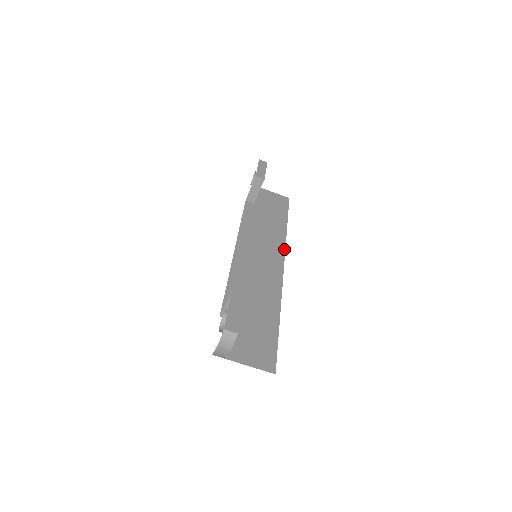
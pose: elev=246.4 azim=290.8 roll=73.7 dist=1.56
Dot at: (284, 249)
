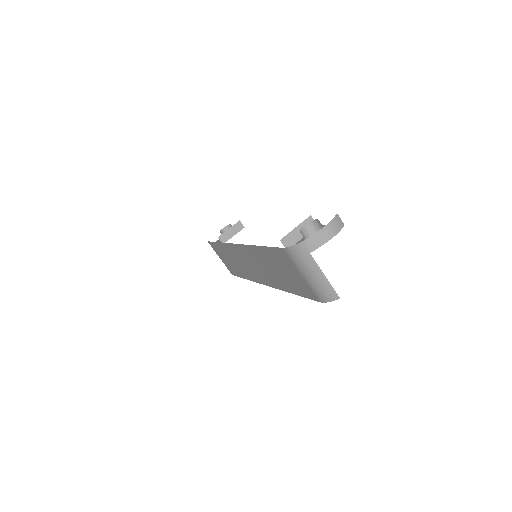
Dot at: occluded
